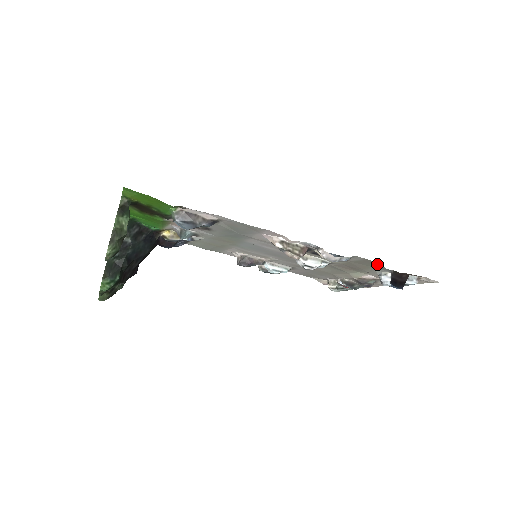
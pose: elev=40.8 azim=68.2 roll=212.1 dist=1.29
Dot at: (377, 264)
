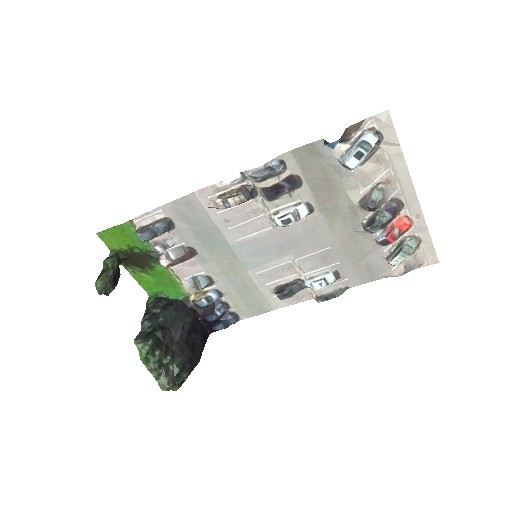
Dot at: (308, 147)
